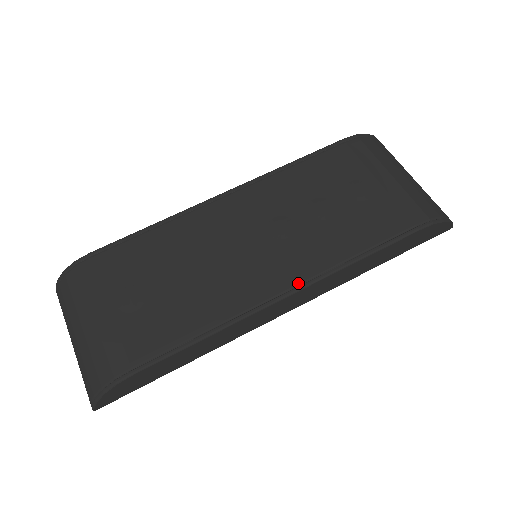
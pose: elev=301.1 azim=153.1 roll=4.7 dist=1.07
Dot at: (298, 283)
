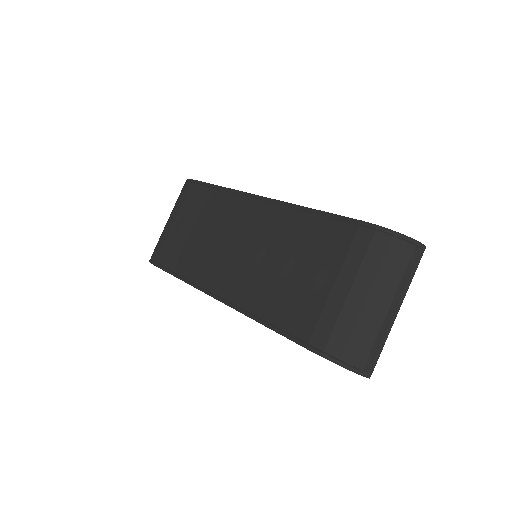
Dot at: (227, 298)
